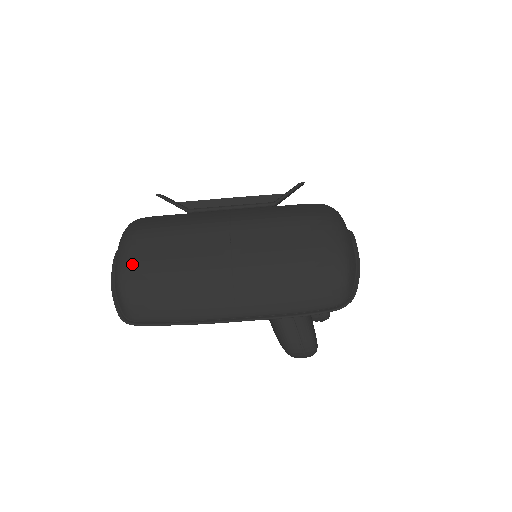
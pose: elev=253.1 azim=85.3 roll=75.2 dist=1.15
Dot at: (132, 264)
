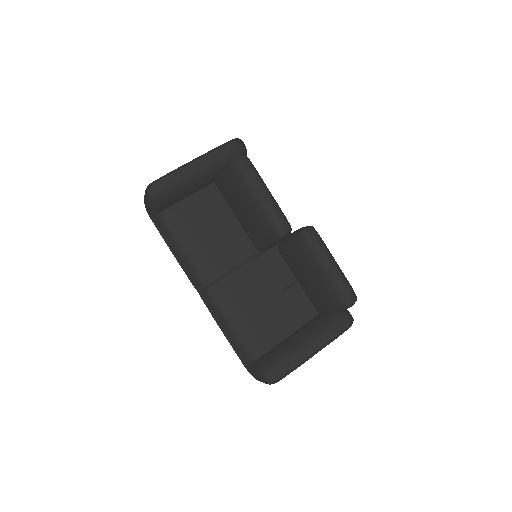
Dot at: occluded
